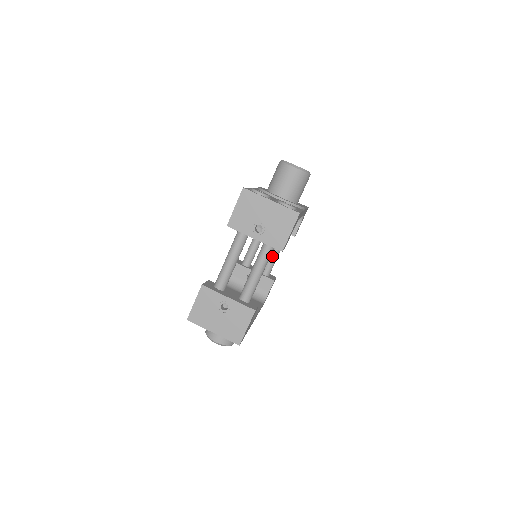
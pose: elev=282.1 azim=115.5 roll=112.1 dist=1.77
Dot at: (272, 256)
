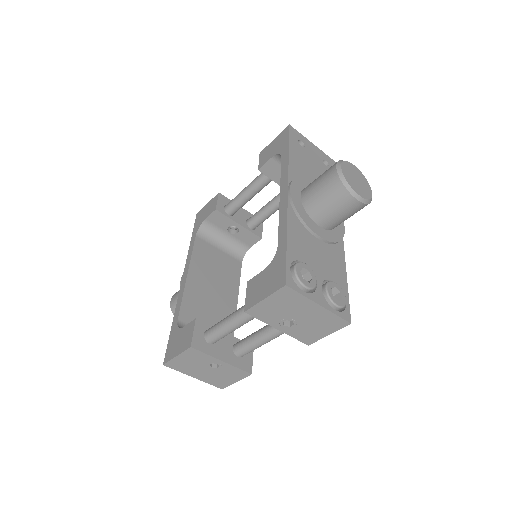
Dot at: (268, 213)
